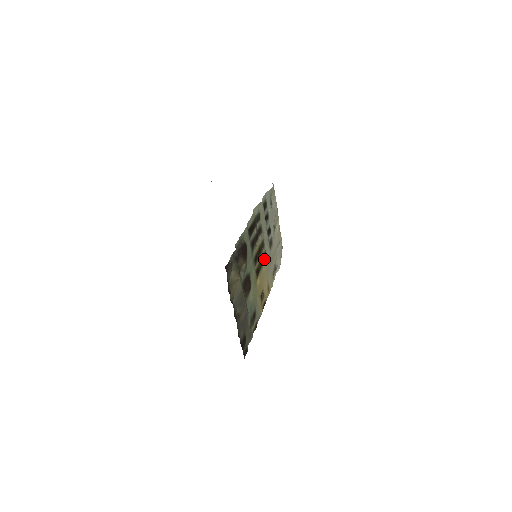
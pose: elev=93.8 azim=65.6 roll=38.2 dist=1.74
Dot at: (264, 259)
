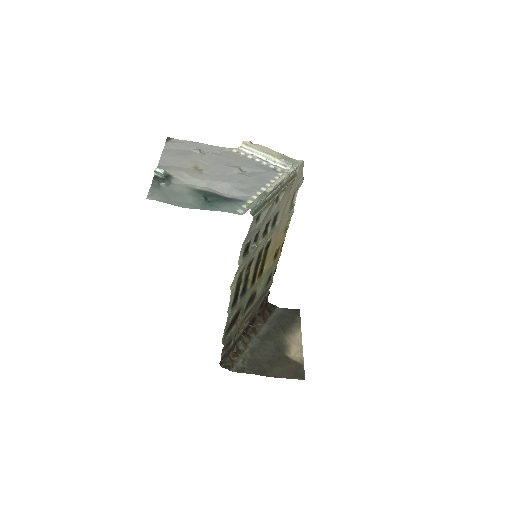
Dot at: (268, 246)
